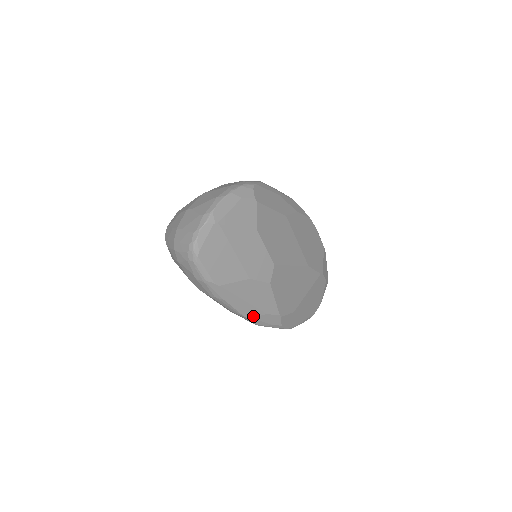
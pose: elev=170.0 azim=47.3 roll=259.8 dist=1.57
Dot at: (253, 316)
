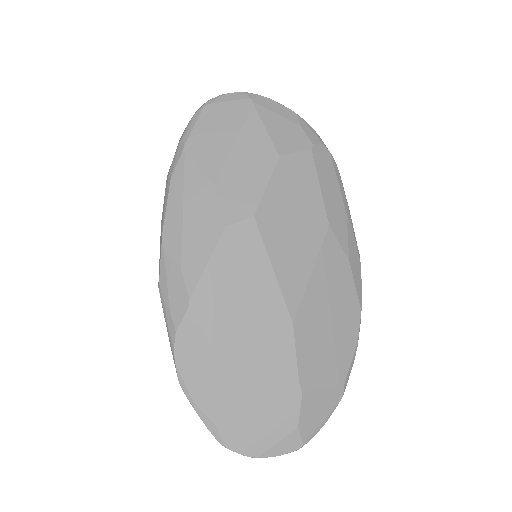
Dot at: (168, 252)
